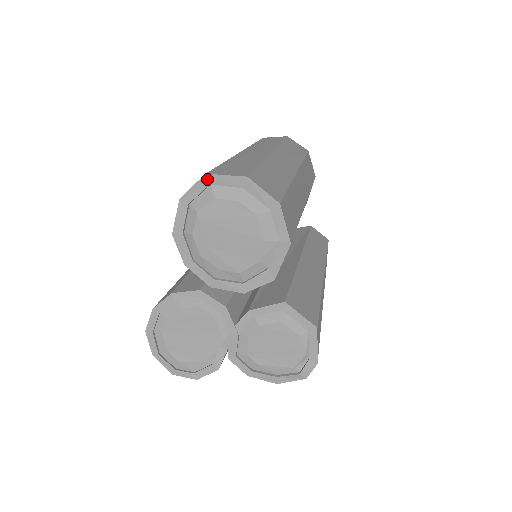
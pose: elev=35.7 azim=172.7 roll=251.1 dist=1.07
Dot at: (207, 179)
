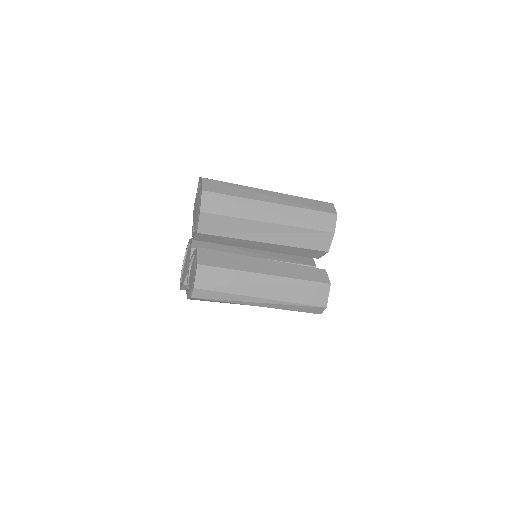
Dot at: occluded
